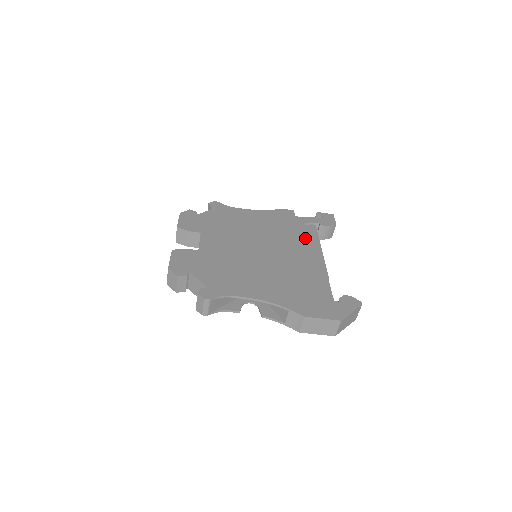
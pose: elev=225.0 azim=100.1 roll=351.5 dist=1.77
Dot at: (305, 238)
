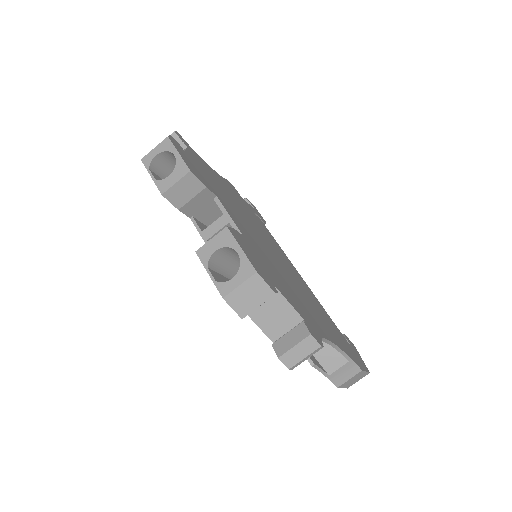
Dot at: (272, 239)
